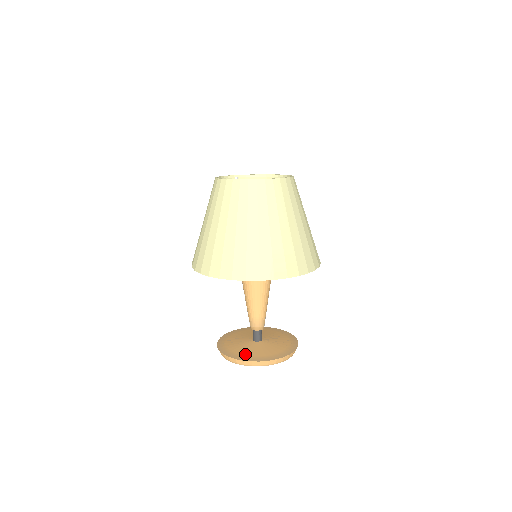
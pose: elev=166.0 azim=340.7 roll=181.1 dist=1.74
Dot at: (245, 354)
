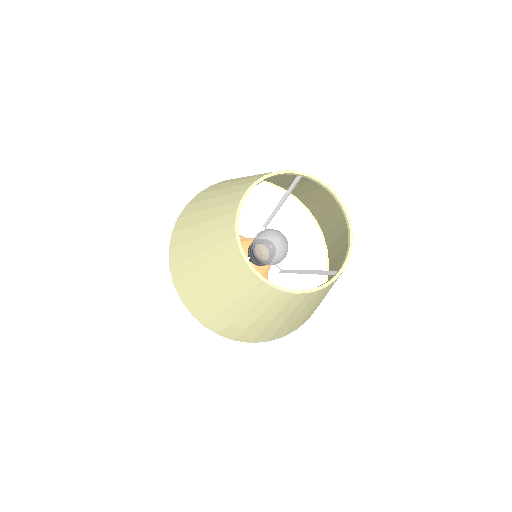
Dot at: occluded
